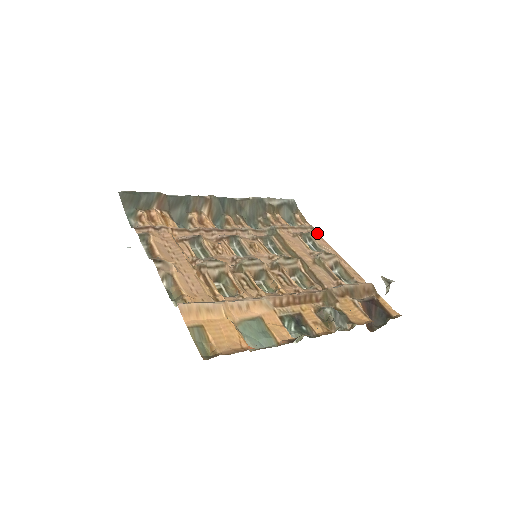
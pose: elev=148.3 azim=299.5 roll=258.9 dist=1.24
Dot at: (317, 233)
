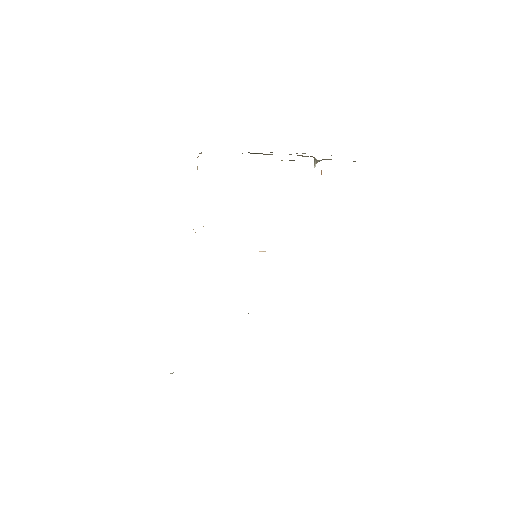
Dot at: occluded
